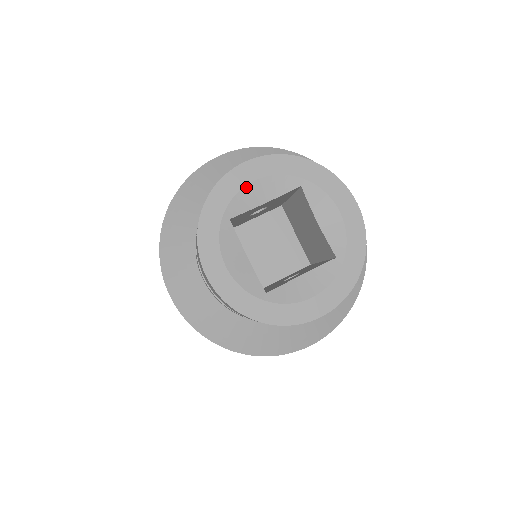
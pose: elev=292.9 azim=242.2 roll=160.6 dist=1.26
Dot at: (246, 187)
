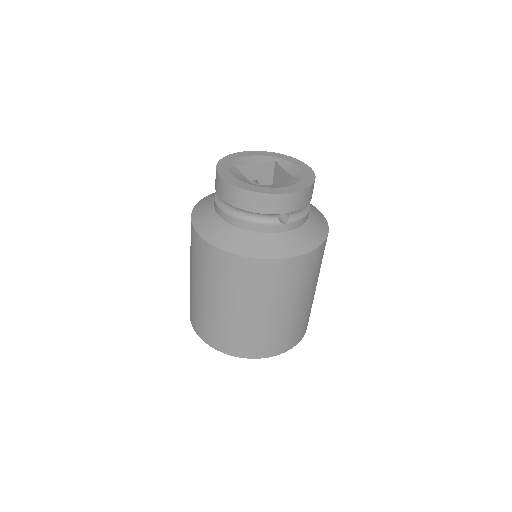
Dot at: (245, 157)
